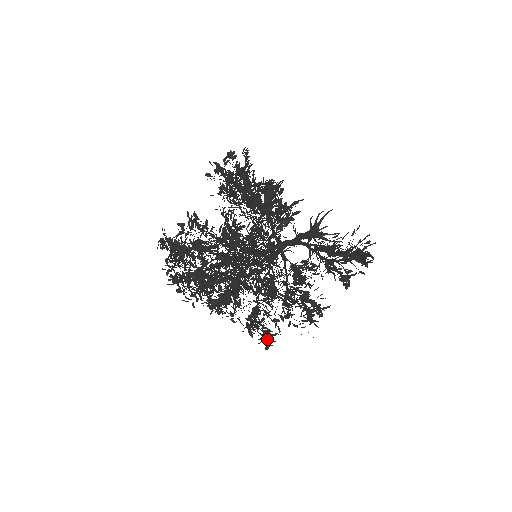
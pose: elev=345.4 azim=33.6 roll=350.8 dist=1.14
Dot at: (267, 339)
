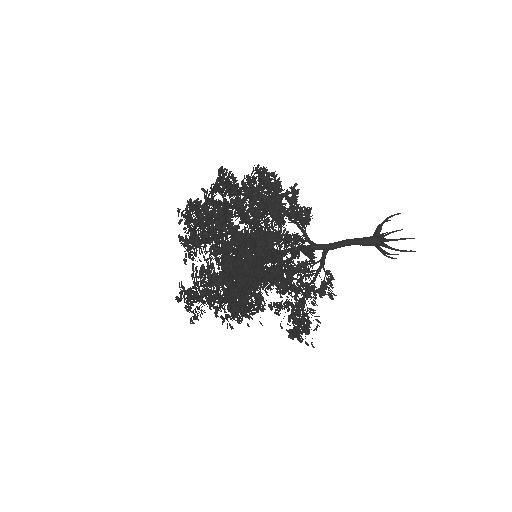
Dot at: occluded
